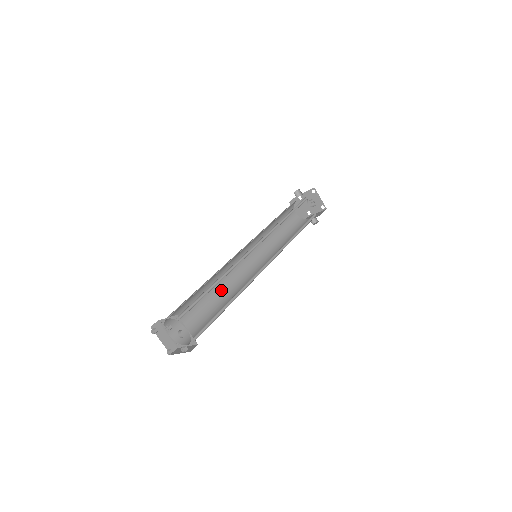
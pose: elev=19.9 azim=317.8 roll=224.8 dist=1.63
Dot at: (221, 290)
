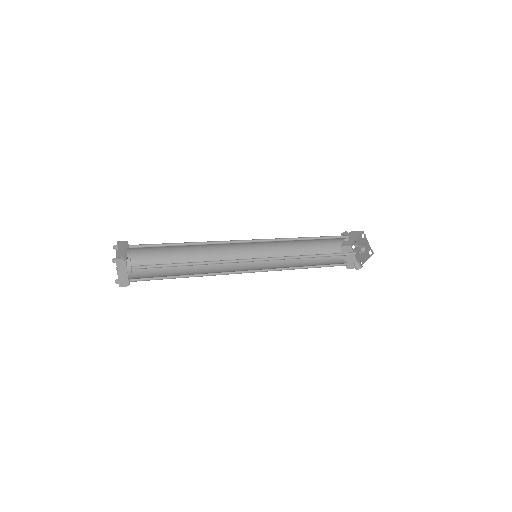
Dot at: (205, 270)
